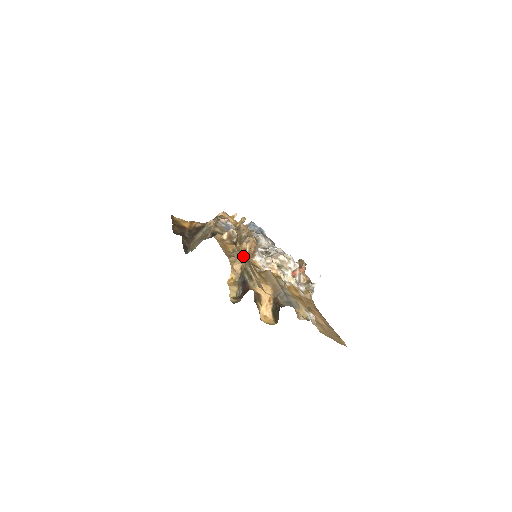
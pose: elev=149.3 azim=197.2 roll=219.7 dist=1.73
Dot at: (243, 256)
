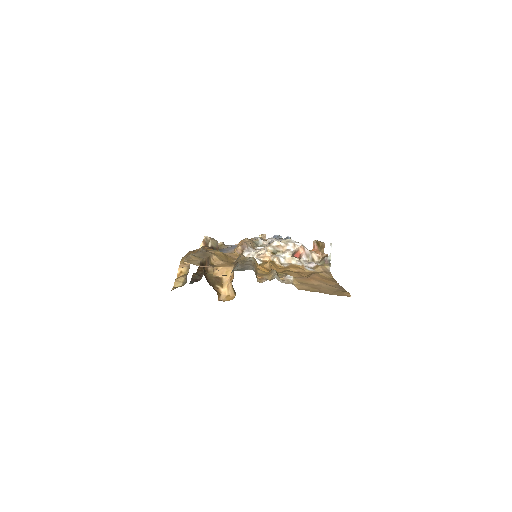
Dot at: (201, 250)
